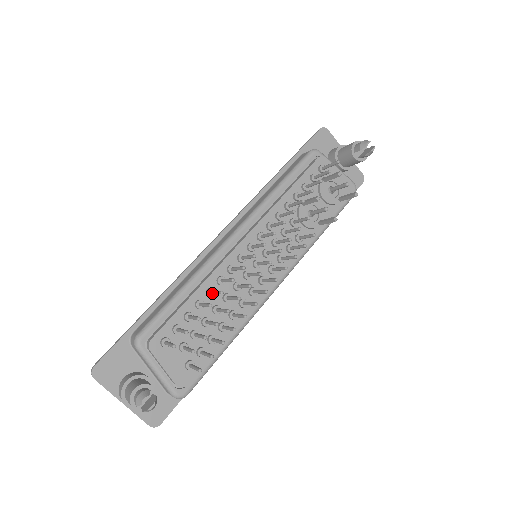
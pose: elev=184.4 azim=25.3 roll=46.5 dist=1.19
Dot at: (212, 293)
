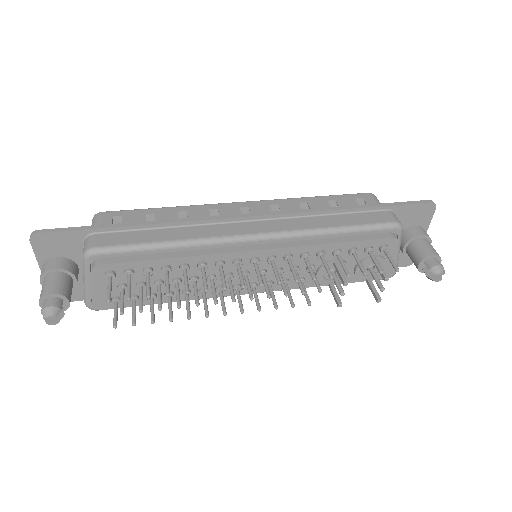
Dot at: (183, 274)
